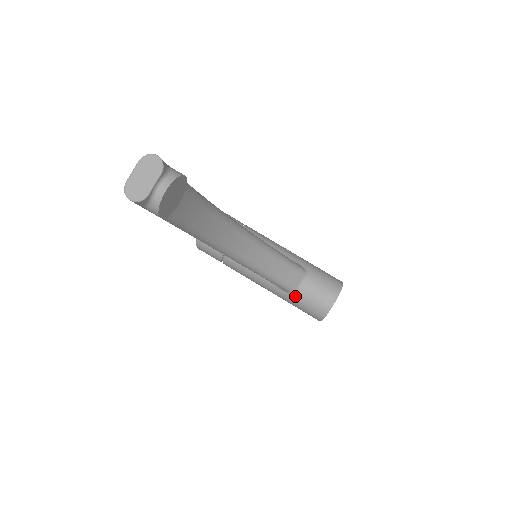
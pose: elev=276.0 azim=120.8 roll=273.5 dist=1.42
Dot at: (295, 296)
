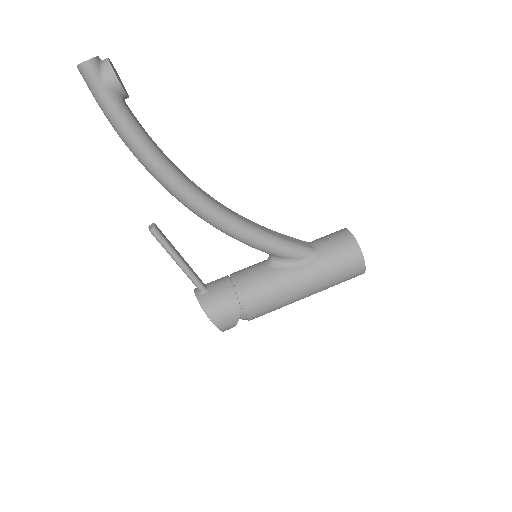
Dot at: (319, 255)
